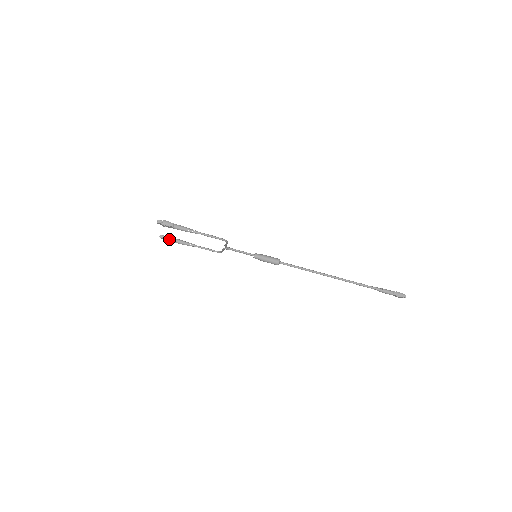
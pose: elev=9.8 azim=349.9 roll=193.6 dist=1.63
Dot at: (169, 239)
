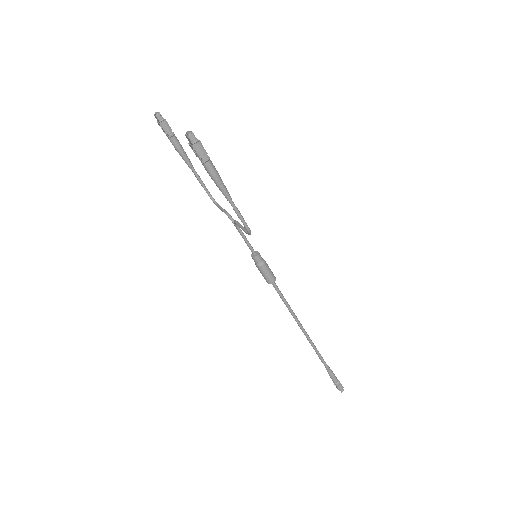
Dot at: (166, 130)
